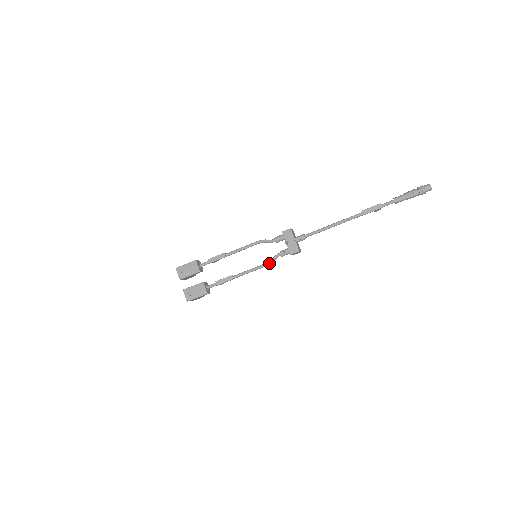
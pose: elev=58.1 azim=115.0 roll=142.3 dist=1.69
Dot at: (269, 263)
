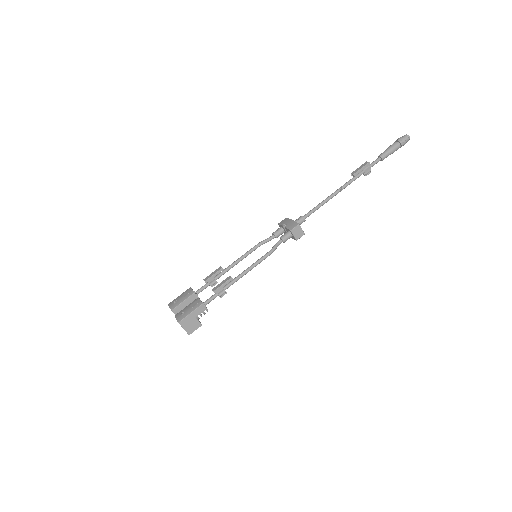
Dot at: (270, 250)
